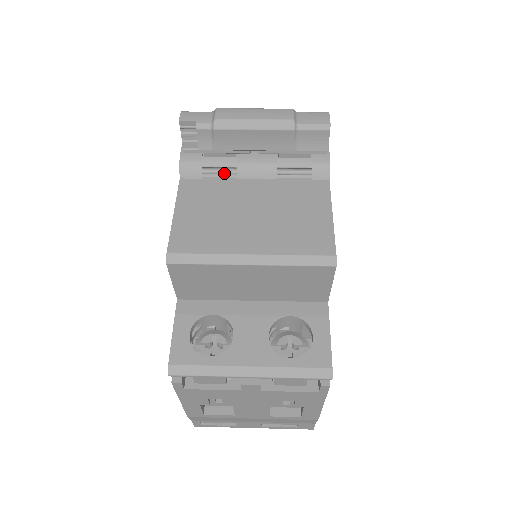
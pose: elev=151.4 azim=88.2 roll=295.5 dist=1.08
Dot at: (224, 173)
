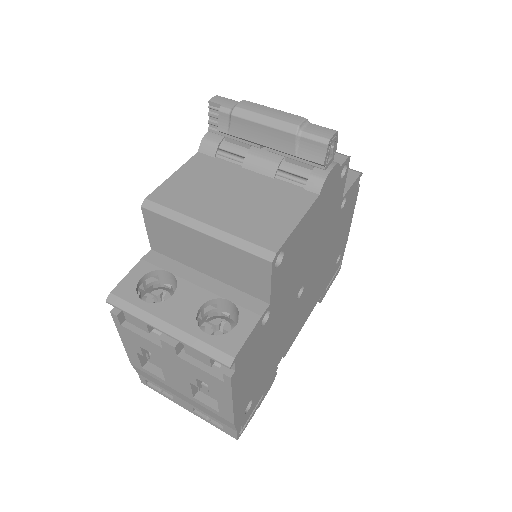
Dot at: (236, 160)
